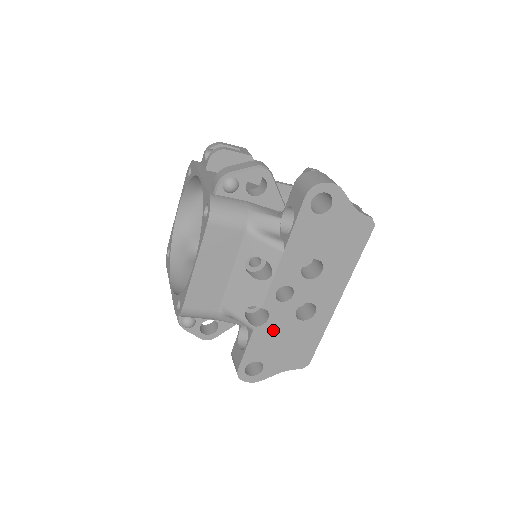
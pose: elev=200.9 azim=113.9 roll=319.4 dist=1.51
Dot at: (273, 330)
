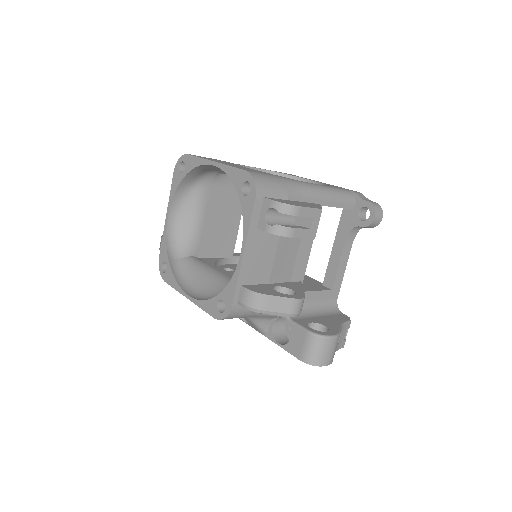
Dot at: occluded
